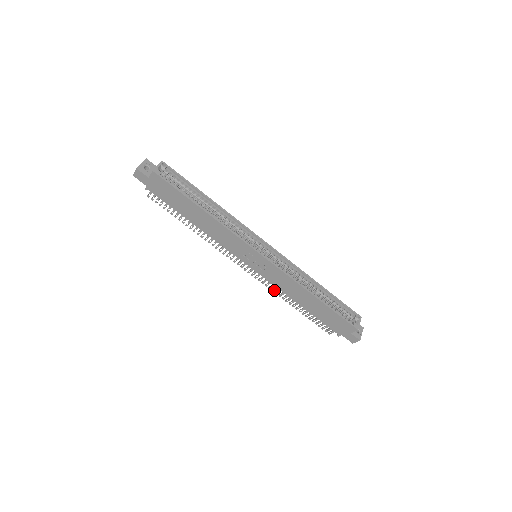
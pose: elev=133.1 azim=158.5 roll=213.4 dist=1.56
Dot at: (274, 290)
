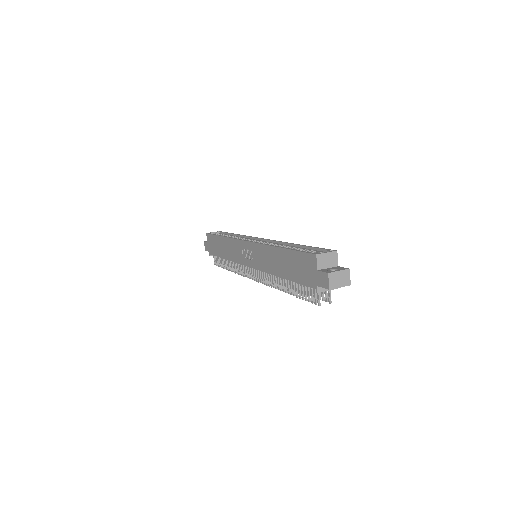
Dot at: (271, 284)
